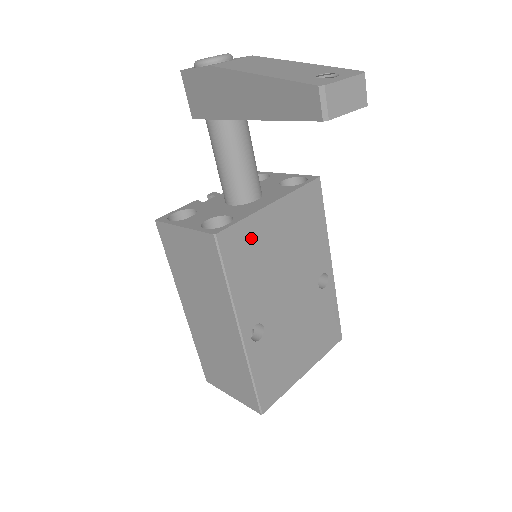
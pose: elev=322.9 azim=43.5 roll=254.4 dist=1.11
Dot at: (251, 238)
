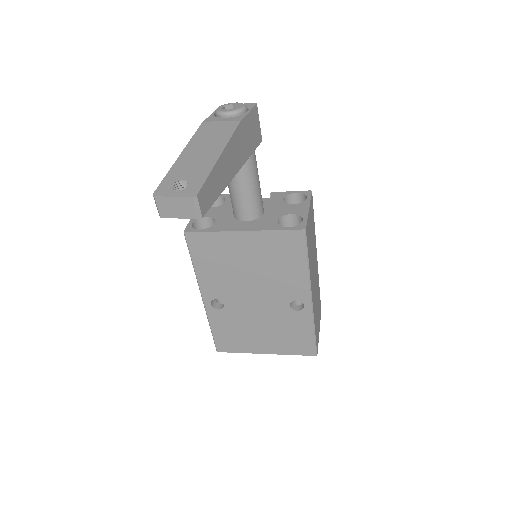
Dot at: (217, 246)
